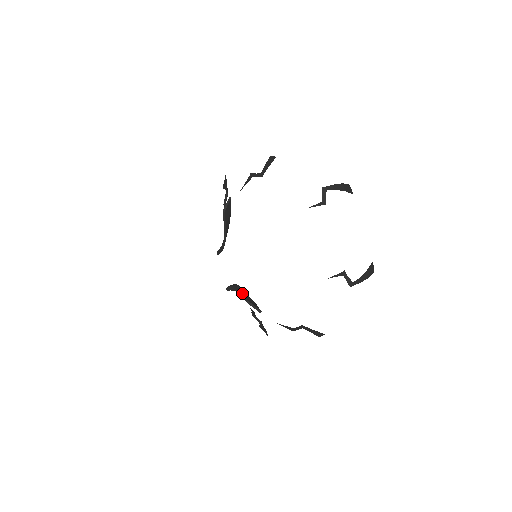
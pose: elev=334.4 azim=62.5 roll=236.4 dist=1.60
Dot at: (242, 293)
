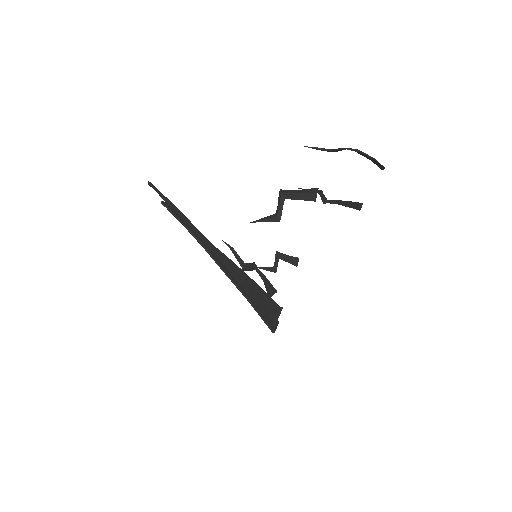
Dot at: (258, 313)
